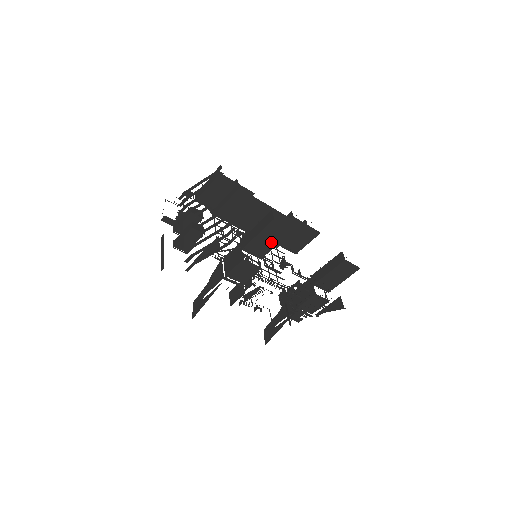
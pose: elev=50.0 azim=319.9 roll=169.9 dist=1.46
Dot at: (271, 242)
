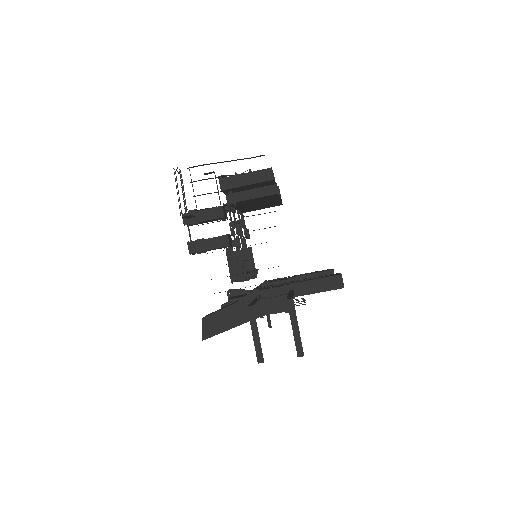
Dot at: occluded
